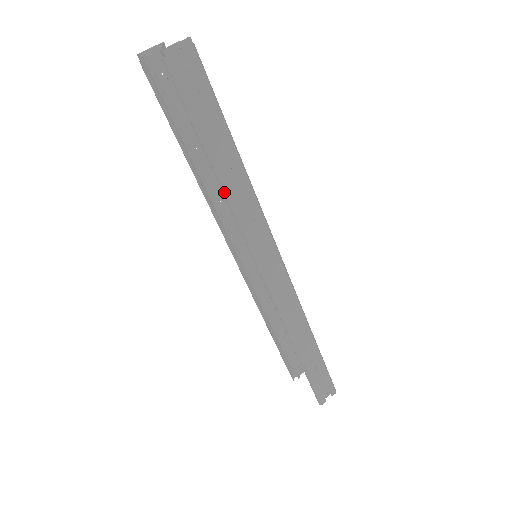
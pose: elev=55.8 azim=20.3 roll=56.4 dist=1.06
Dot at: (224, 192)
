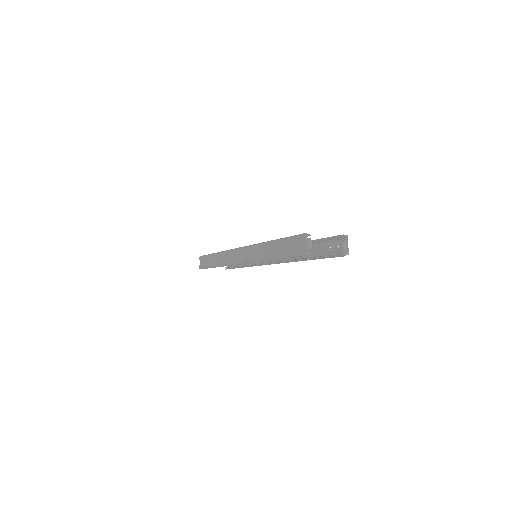
Dot at: occluded
